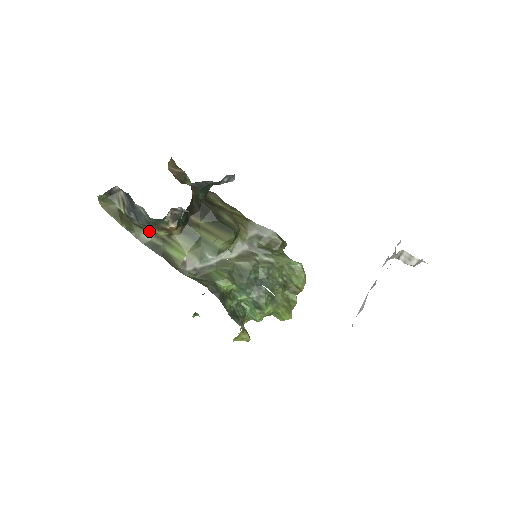
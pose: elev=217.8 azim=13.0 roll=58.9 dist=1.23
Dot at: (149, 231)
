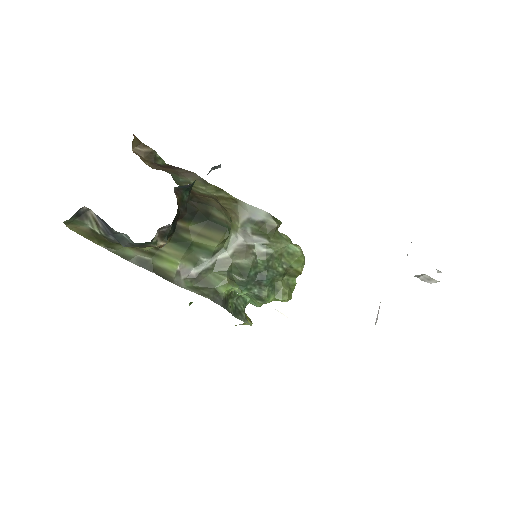
Dot at: (133, 247)
